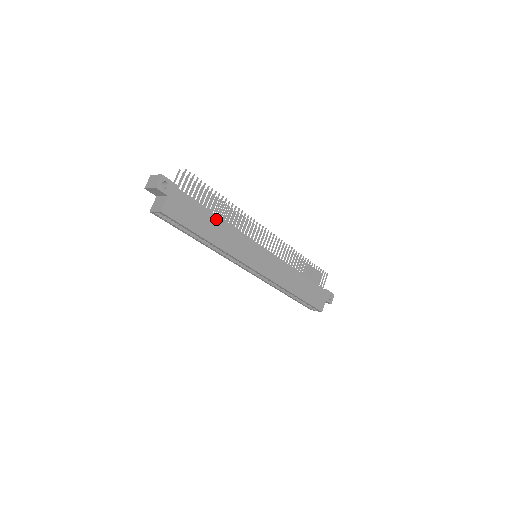
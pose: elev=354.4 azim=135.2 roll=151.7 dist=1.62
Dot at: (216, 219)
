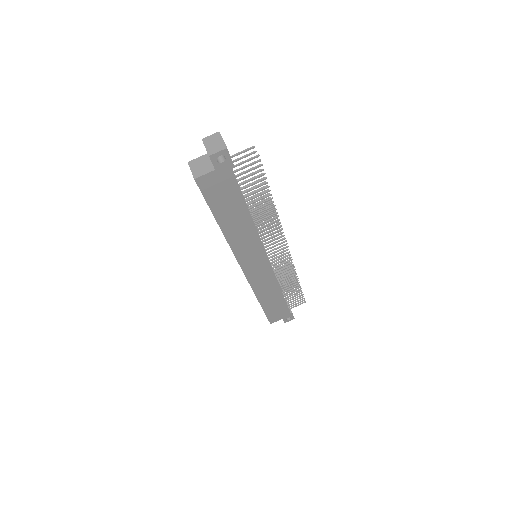
Dot at: (245, 214)
